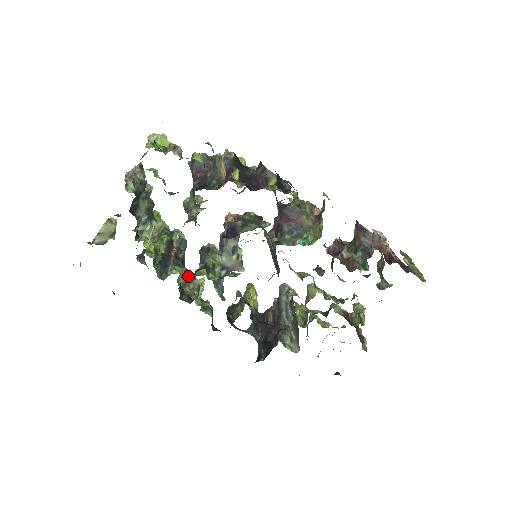
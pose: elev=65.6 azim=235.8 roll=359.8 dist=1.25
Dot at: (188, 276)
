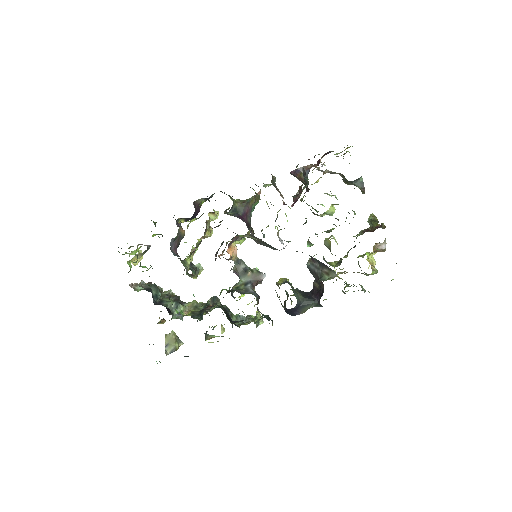
Dot at: (242, 317)
